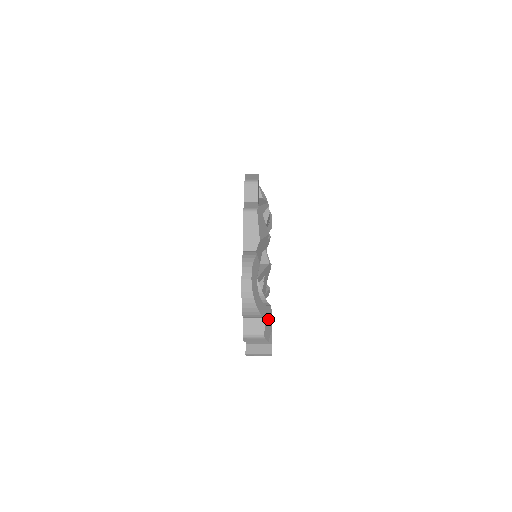
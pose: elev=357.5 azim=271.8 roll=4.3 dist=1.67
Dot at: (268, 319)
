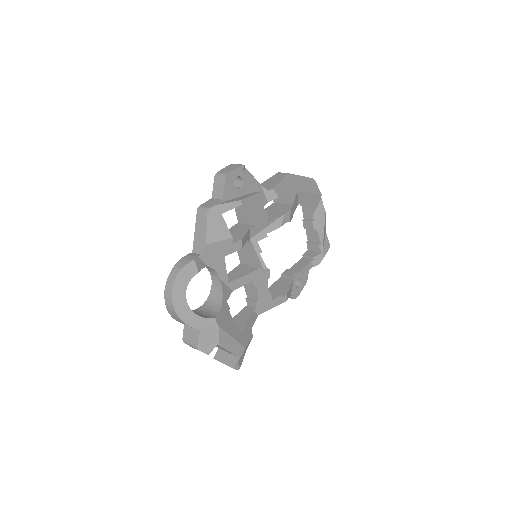
Dot at: (208, 331)
